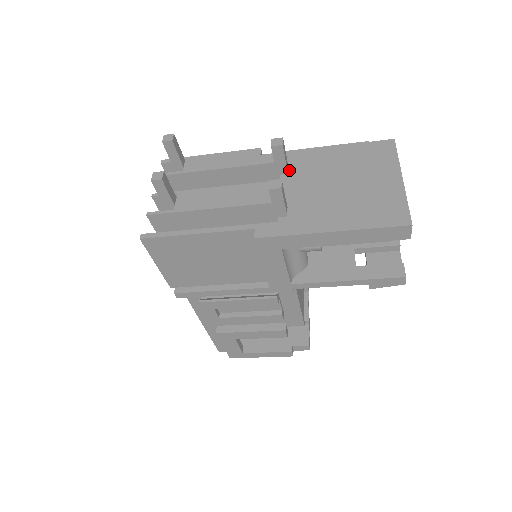
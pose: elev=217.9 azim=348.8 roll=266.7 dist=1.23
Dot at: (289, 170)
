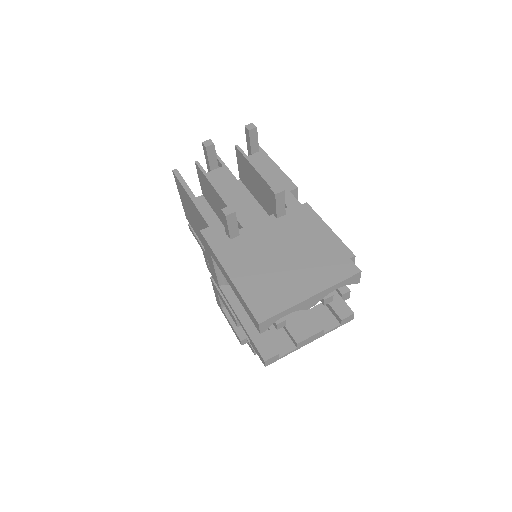
Dot at: (281, 217)
